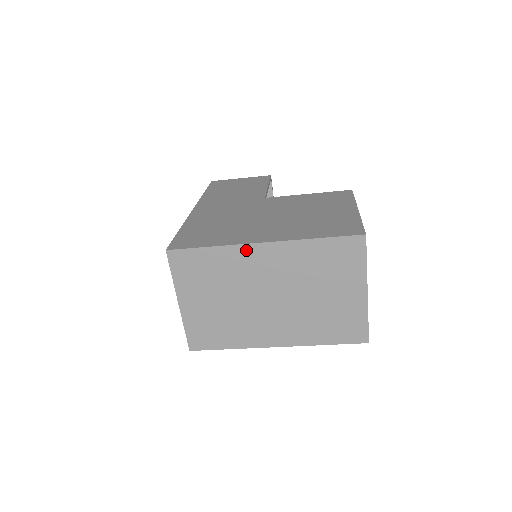
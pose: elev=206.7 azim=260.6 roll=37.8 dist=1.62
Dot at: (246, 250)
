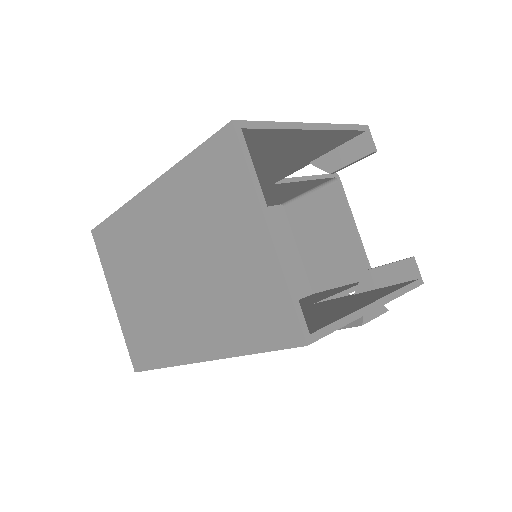
Dot at: (137, 206)
